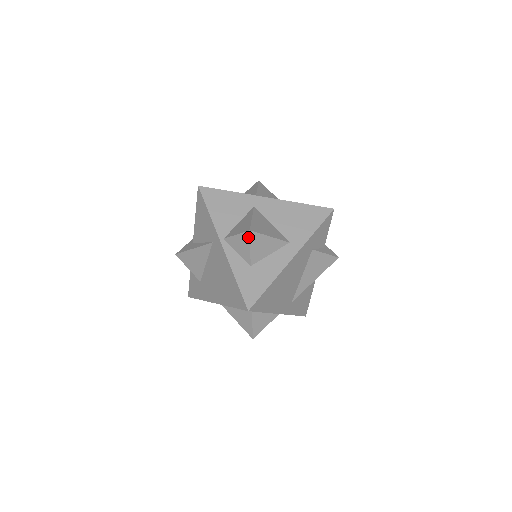
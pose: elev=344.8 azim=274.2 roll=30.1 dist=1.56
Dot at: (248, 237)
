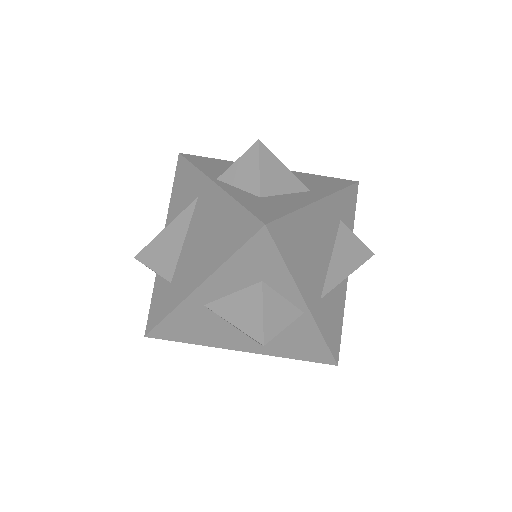
Dot at: (256, 151)
